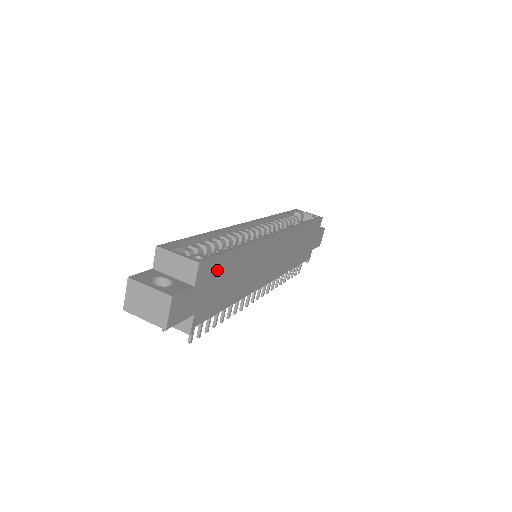
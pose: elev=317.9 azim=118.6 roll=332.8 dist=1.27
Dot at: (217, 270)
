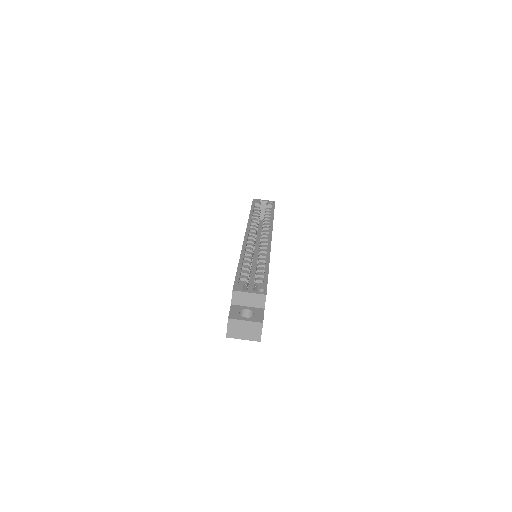
Dot at: occluded
